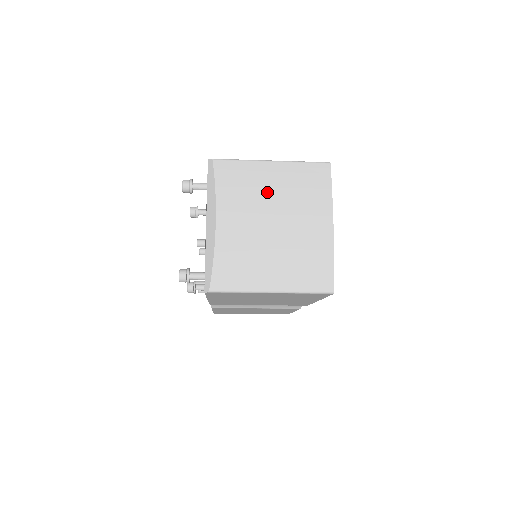
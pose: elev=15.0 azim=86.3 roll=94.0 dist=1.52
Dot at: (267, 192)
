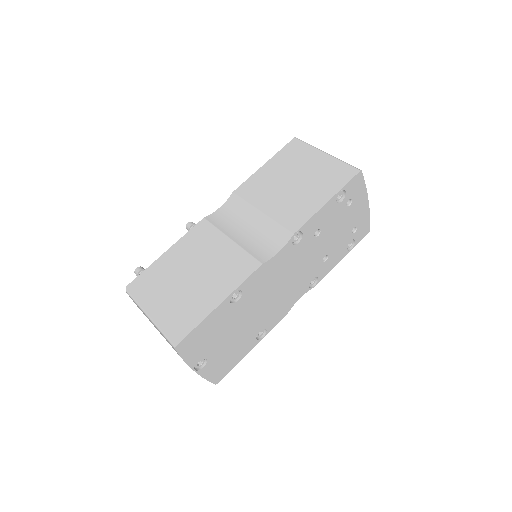
Dot at: occluded
